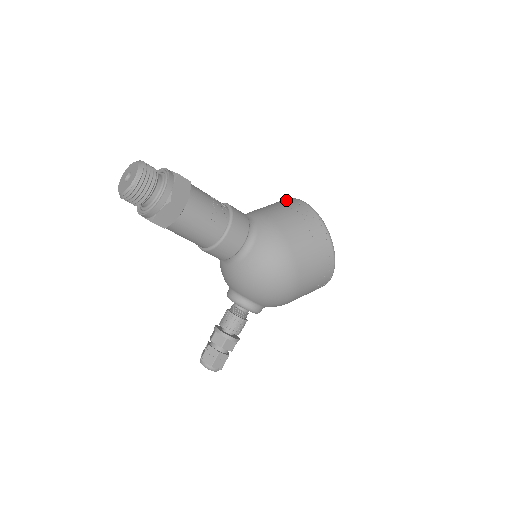
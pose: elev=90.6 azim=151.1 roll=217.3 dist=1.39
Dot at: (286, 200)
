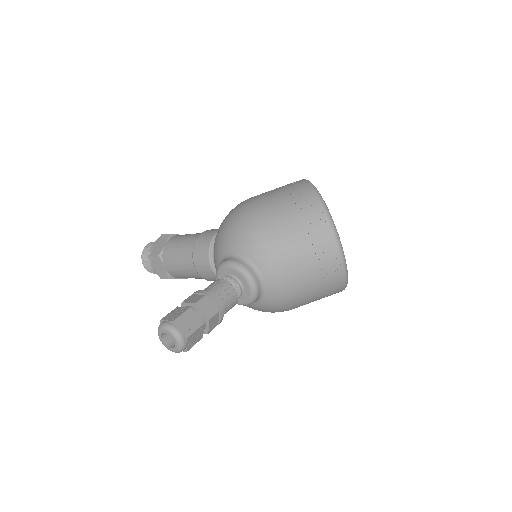
Dot at: occluded
